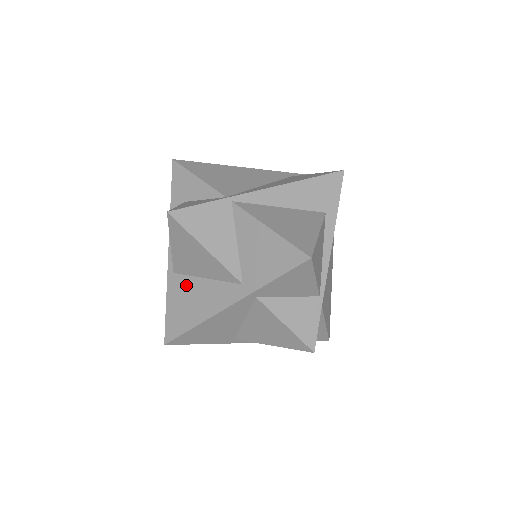
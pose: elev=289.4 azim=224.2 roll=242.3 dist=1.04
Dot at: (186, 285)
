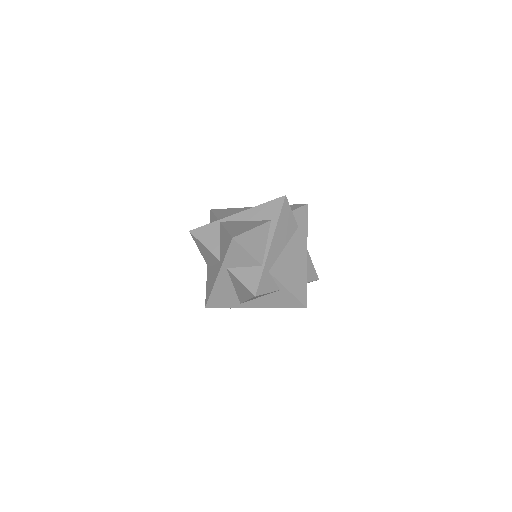
Dot at: (210, 272)
